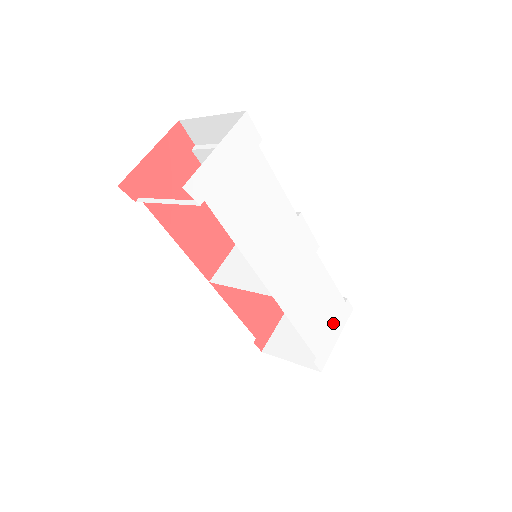
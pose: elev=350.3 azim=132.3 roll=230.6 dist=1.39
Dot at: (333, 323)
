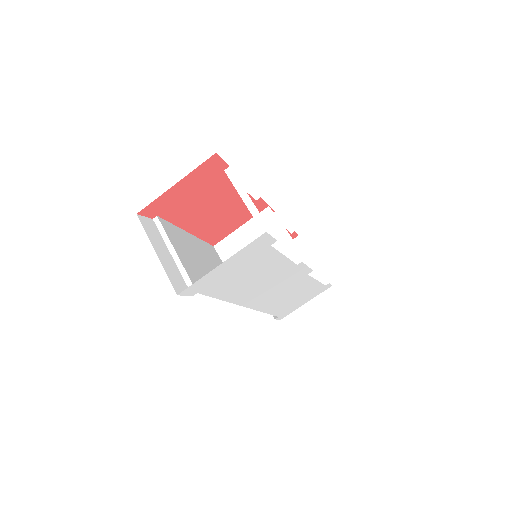
Dot at: (305, 298)
